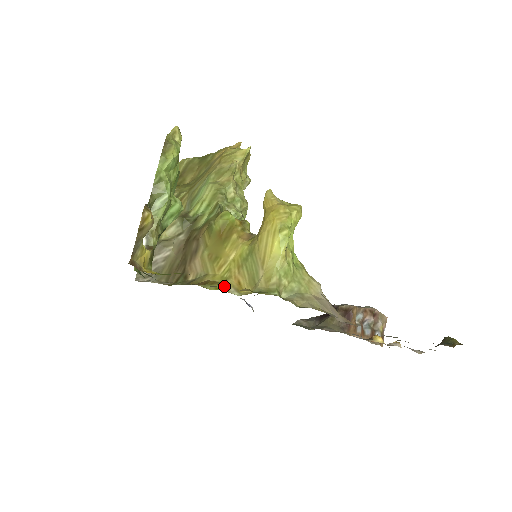
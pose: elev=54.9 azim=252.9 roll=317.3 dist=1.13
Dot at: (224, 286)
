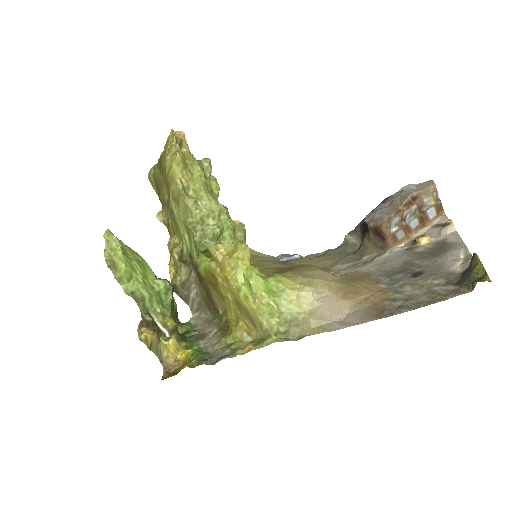
Dot at: (238, 333)
